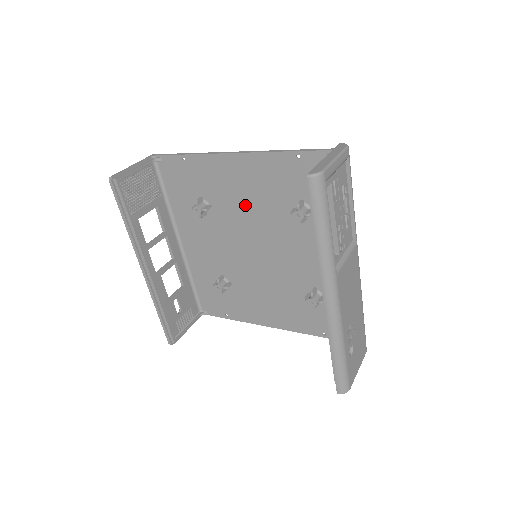
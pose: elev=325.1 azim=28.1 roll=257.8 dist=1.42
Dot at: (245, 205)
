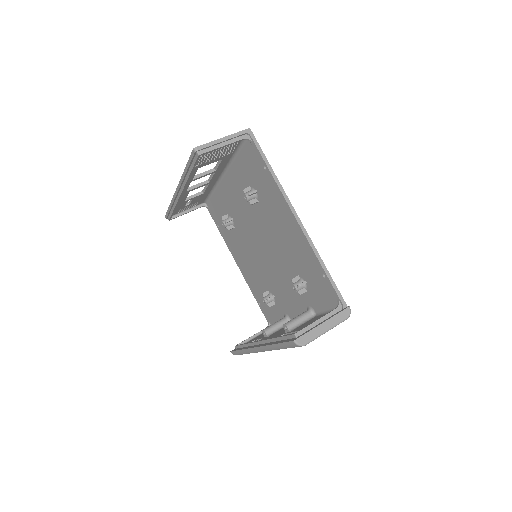
Dot at: (276, 233)
